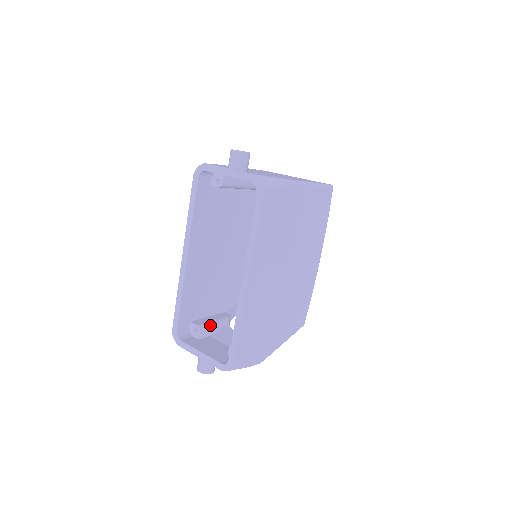
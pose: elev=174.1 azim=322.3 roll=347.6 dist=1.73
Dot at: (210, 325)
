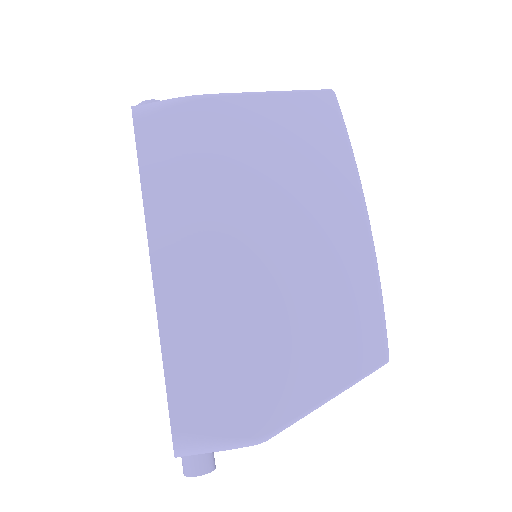
Dot at: occluded
